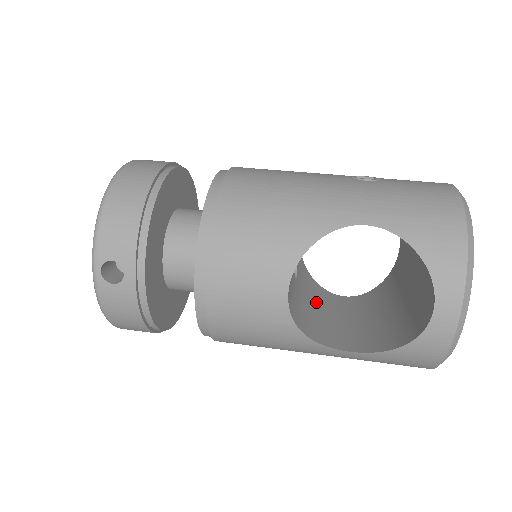
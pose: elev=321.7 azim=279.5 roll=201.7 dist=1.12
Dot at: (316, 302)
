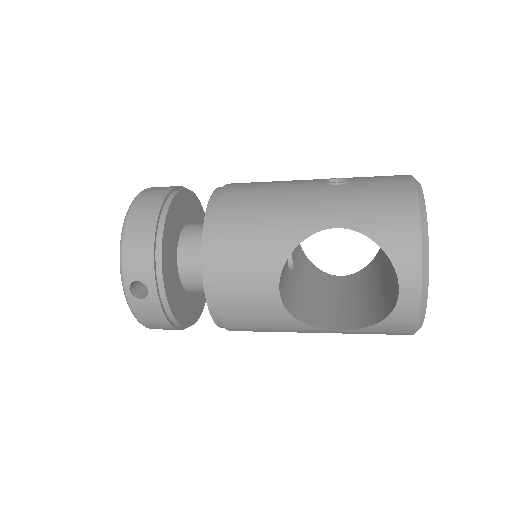
Dot at: (313, 287)
